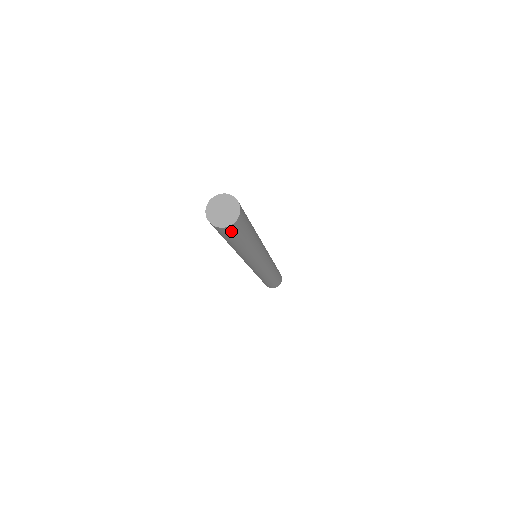
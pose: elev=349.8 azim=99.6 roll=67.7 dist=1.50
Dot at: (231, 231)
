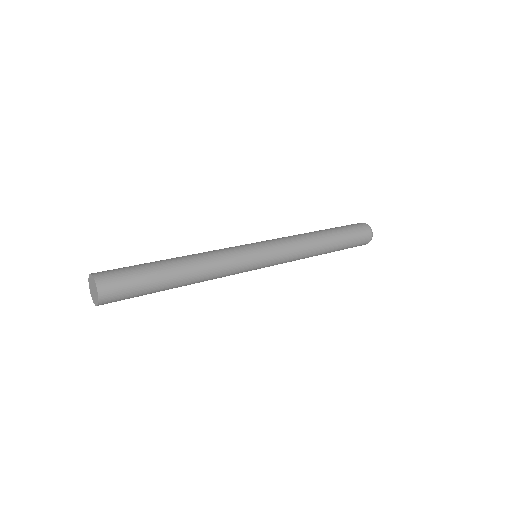
Dot at: occluded
